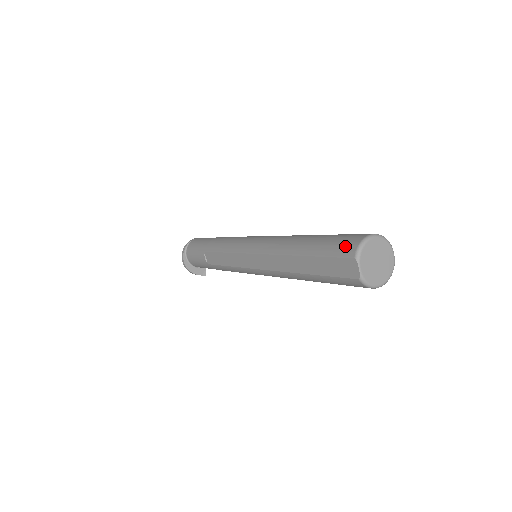
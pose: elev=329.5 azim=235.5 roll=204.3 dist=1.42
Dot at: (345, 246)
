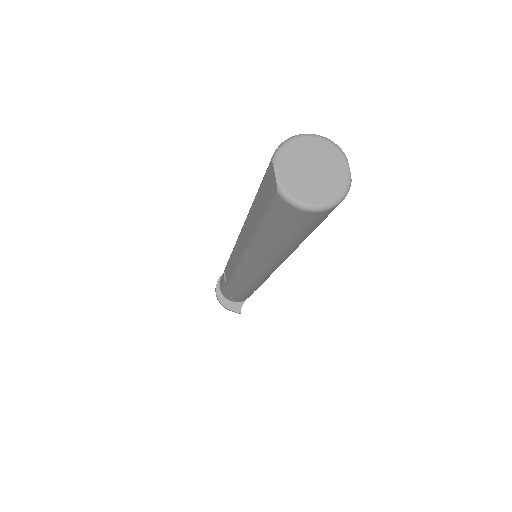
Dot at: occluded
